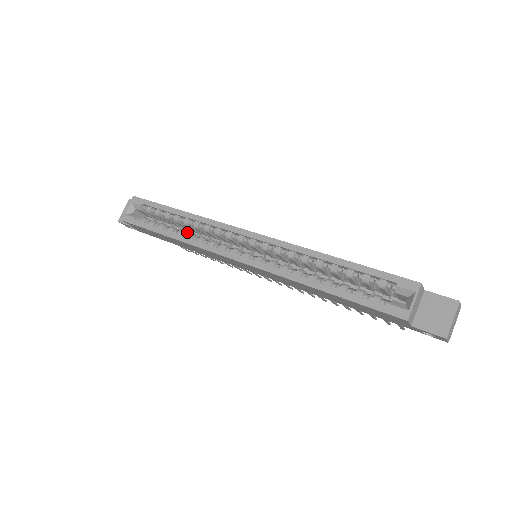
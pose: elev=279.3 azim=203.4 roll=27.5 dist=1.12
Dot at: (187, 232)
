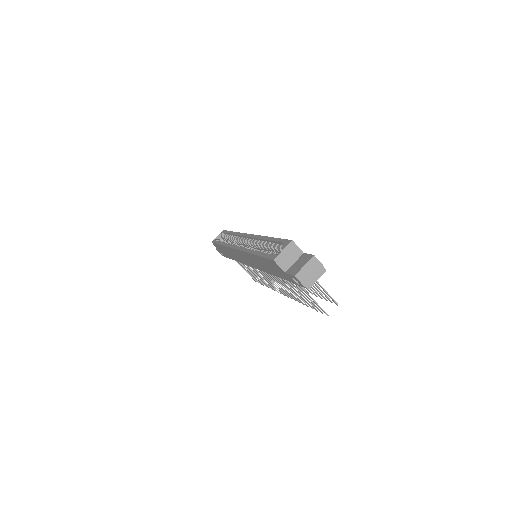
Dot at: occluded
